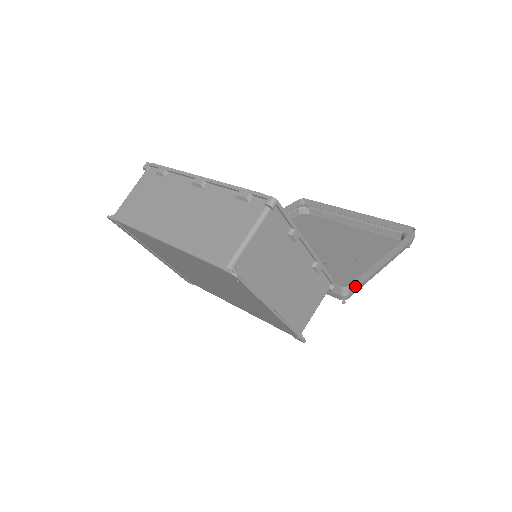
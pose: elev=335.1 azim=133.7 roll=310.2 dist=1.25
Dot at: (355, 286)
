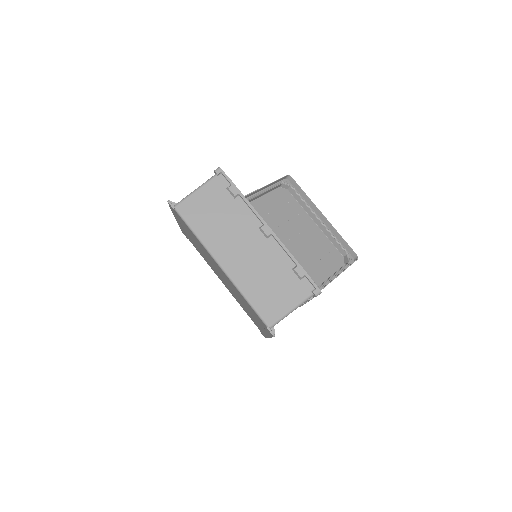
Dot at: occluded
